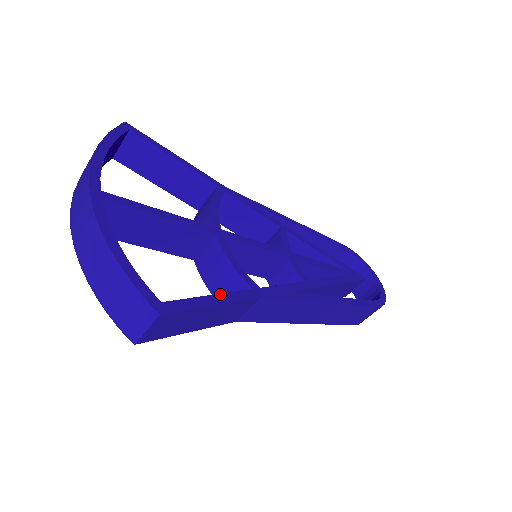
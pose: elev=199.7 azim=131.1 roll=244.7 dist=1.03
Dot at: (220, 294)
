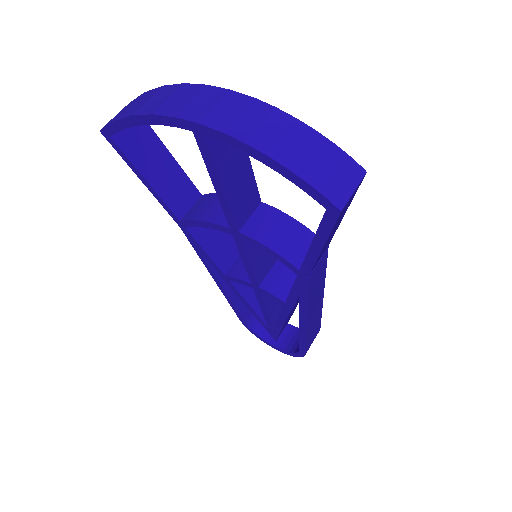
Dot at: occluded
